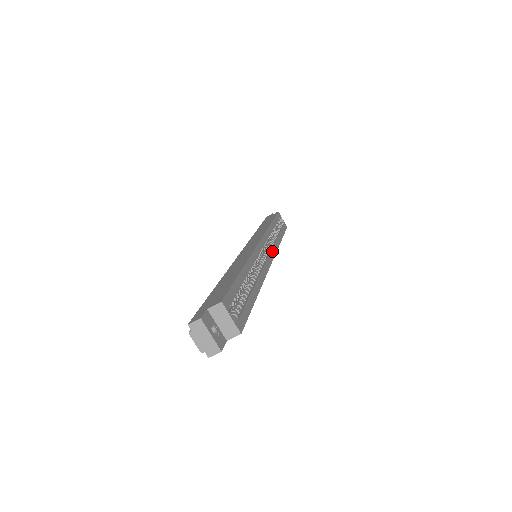
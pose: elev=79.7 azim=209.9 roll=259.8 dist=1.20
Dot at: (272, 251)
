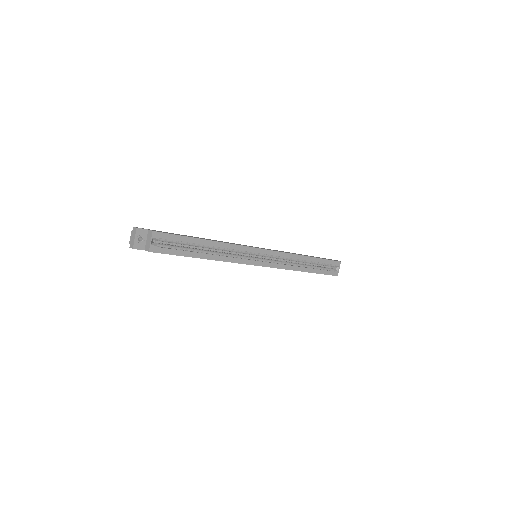
Dot at: (271, 264)
